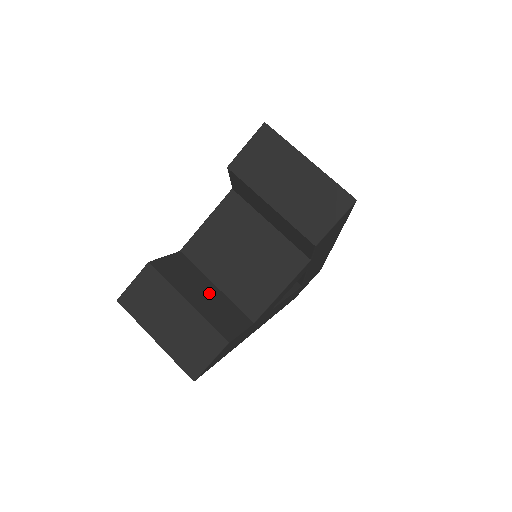
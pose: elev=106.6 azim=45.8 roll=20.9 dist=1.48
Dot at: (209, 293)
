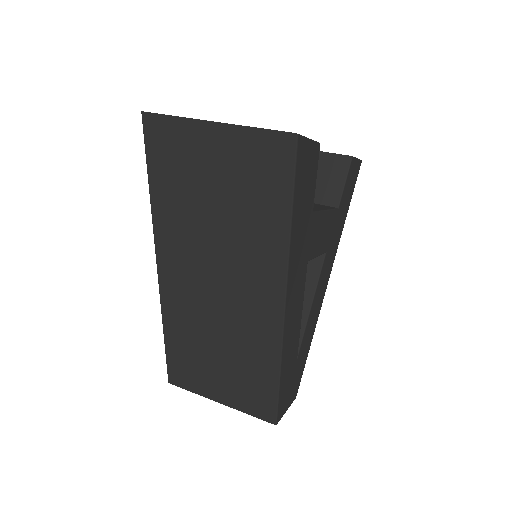
Dot at: occluded
